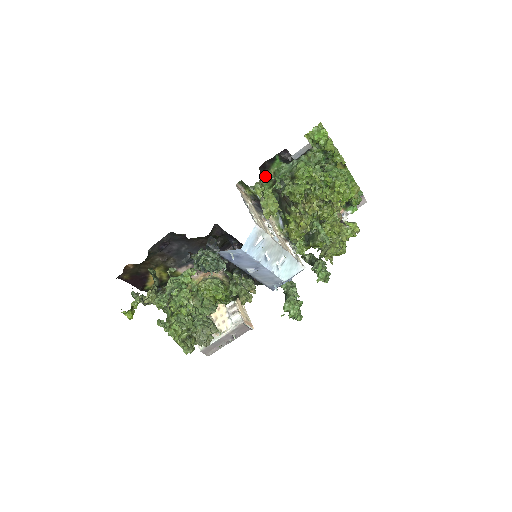
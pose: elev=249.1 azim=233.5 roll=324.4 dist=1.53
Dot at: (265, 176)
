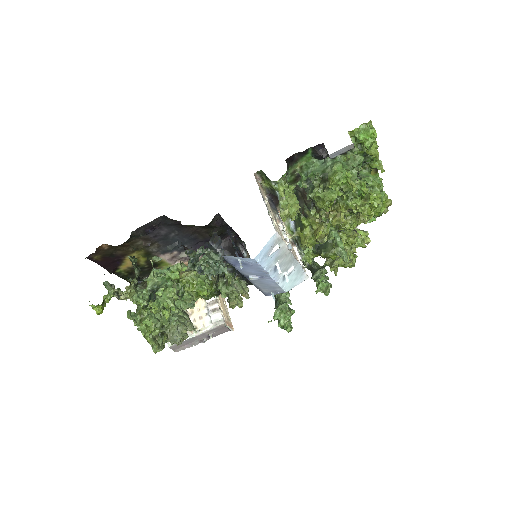
Dot at: (289, 169)
